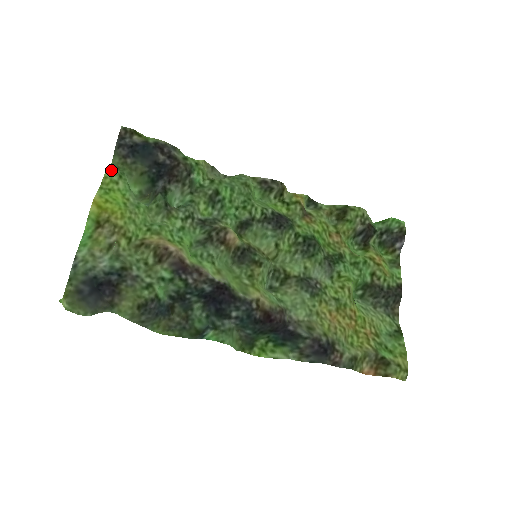
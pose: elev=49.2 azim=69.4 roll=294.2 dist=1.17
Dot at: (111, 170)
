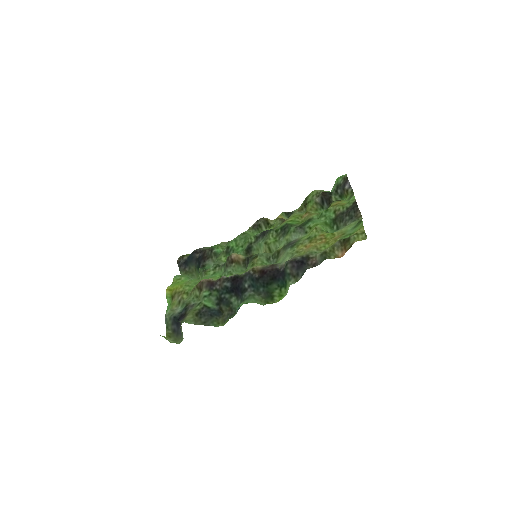
Dot at: (176, 276)
